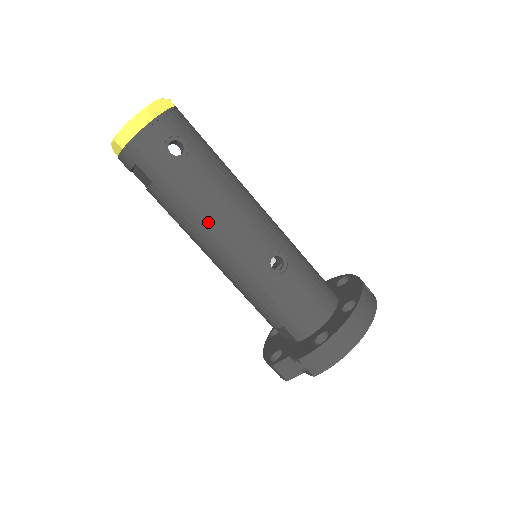
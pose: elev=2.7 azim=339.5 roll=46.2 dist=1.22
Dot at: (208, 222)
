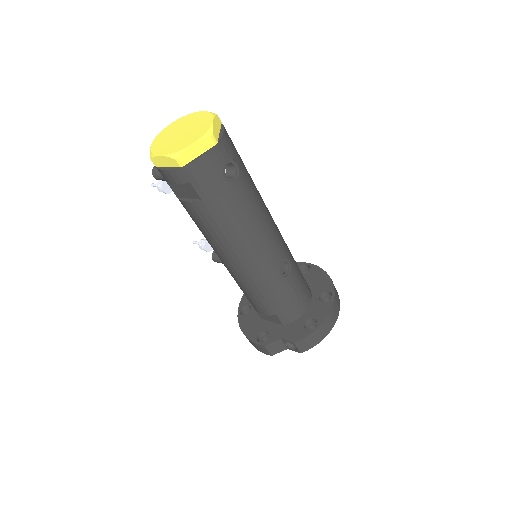
Dot at: (244, 237)
